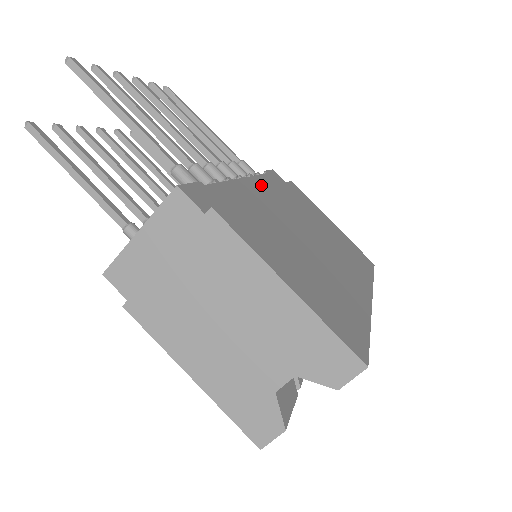
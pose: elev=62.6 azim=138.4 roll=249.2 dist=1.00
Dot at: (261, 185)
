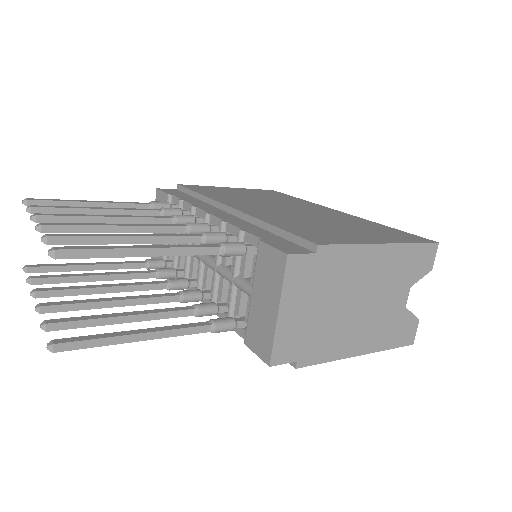
Dot at: (206, 206)
